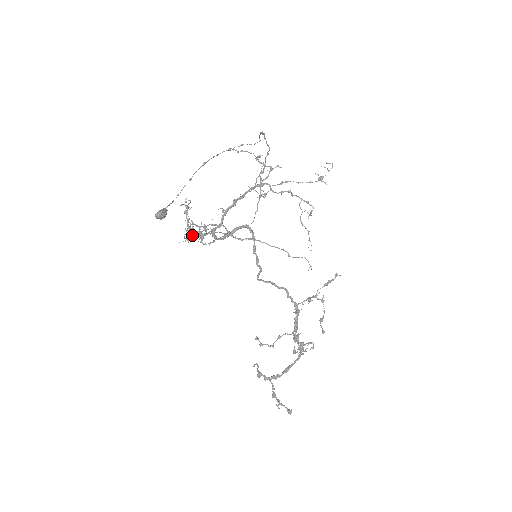
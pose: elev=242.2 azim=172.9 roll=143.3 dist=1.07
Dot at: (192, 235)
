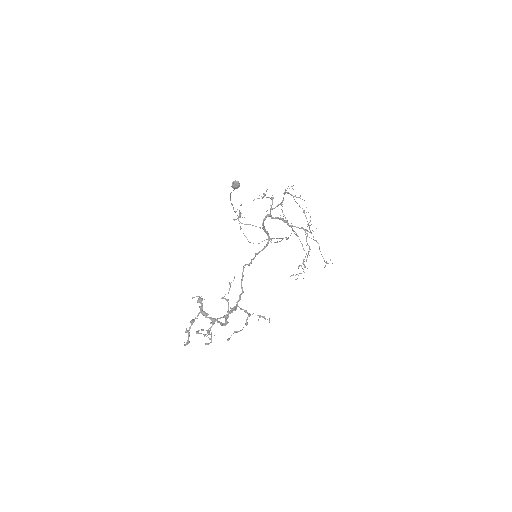
Dot at: occluded
